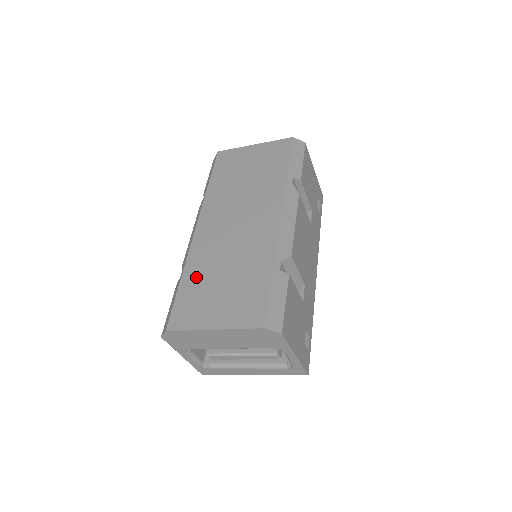
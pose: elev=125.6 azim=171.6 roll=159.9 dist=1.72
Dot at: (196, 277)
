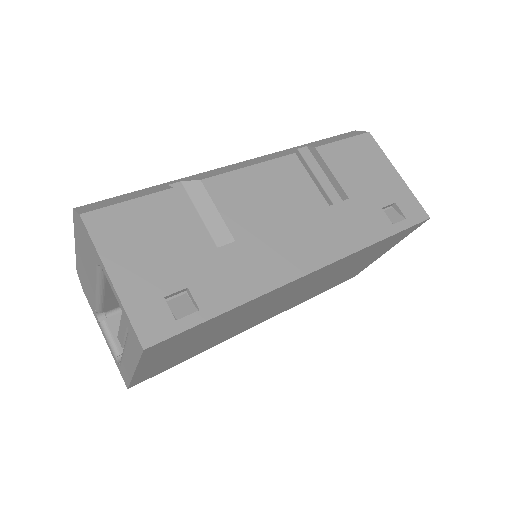
Dot at: occluded
